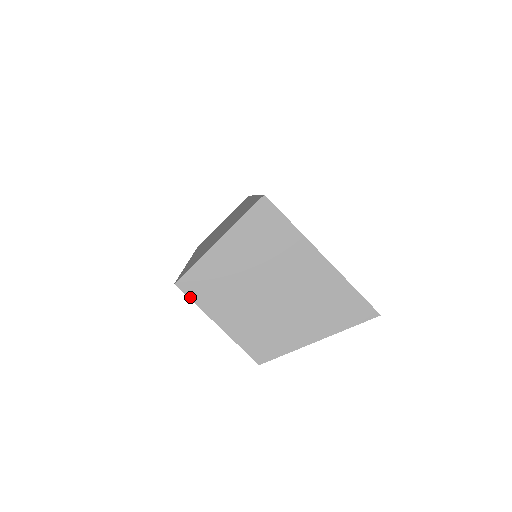
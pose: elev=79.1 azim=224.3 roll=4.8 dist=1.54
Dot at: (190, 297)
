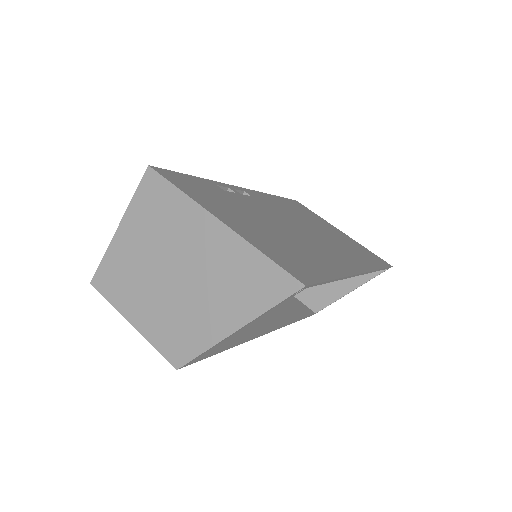
Dot at: (104, 296)
